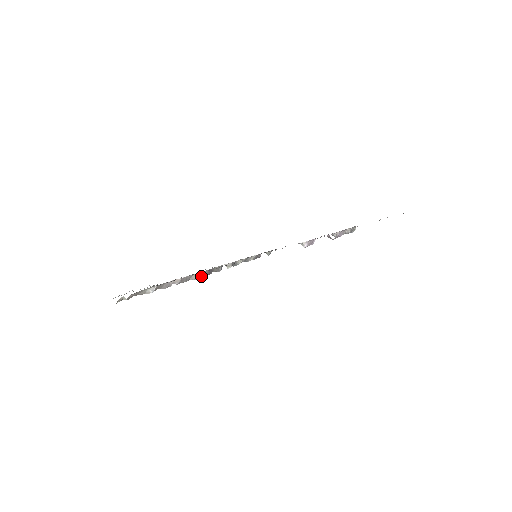
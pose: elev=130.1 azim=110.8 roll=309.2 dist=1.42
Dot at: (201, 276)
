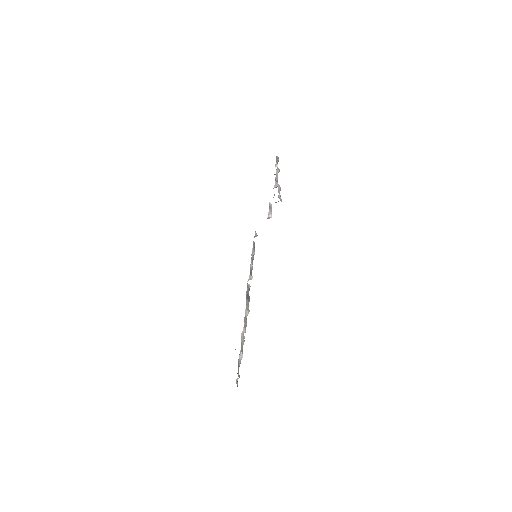
Dot at: (248, 308)
